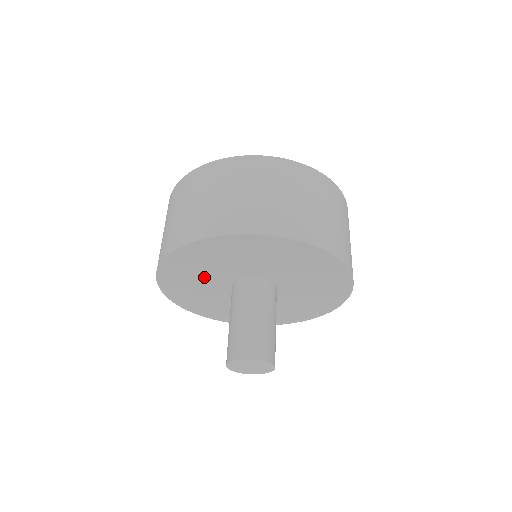
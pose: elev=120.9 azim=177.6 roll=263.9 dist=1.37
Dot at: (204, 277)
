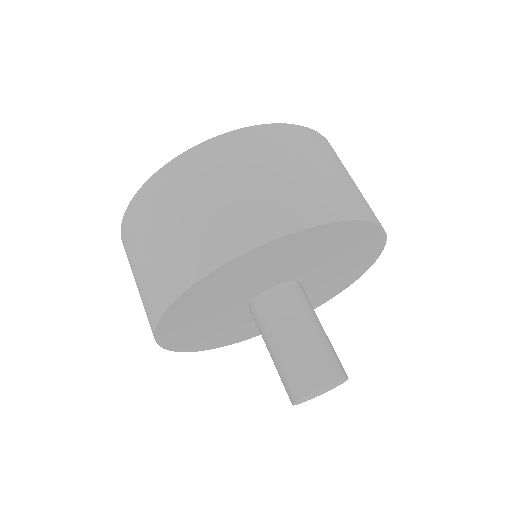
Dot at: (216, 325)
